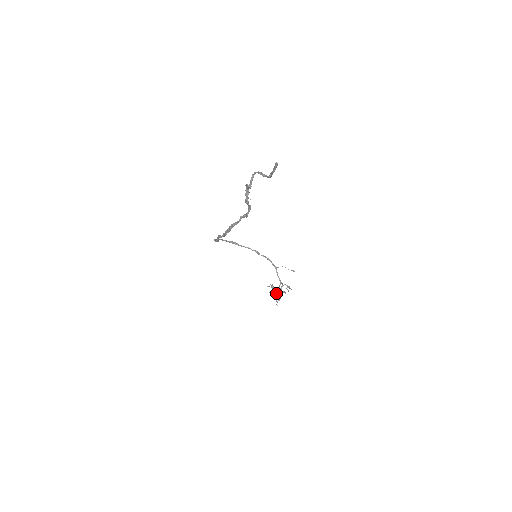
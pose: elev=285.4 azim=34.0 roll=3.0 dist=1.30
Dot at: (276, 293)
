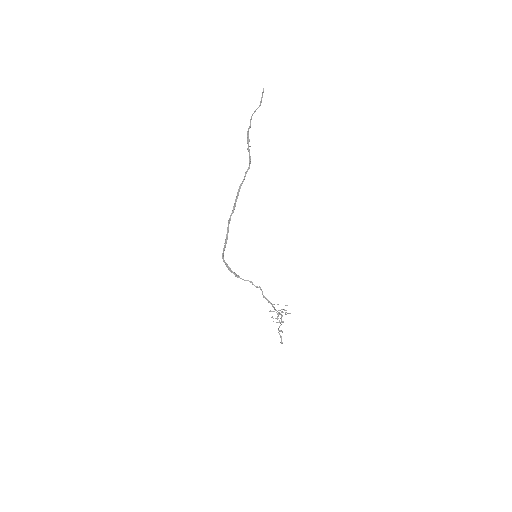
Dot at: (278, 322)
